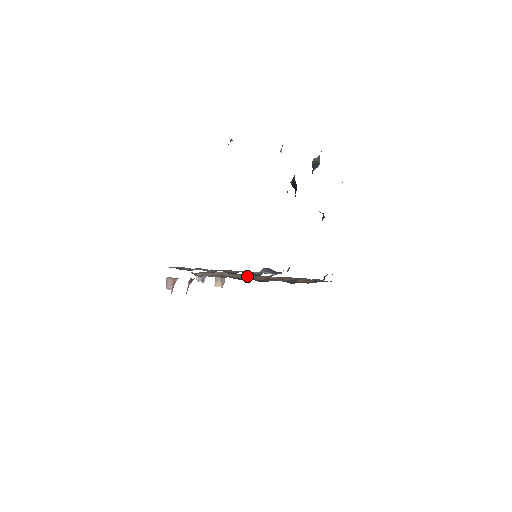
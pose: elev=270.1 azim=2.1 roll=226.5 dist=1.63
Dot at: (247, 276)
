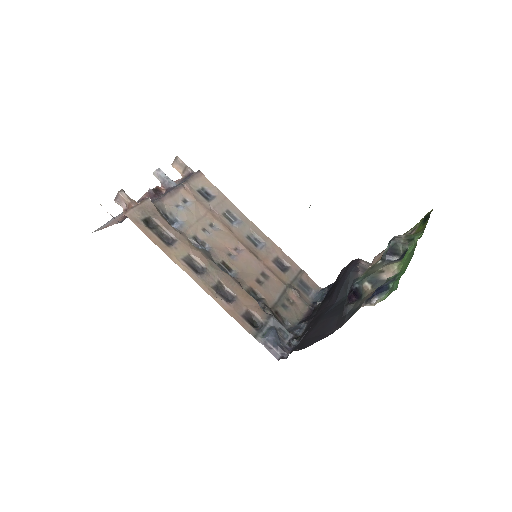
Dot at: (230, 239)
